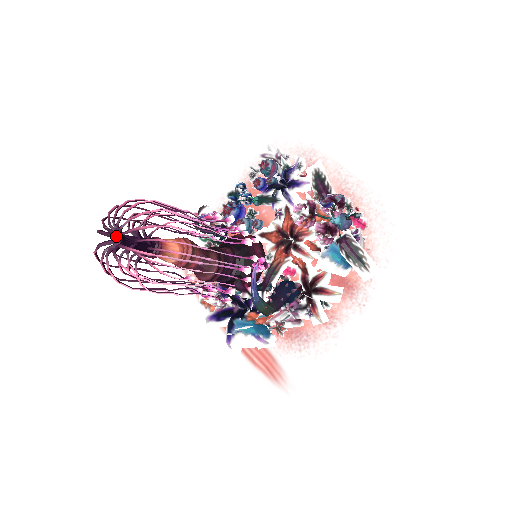
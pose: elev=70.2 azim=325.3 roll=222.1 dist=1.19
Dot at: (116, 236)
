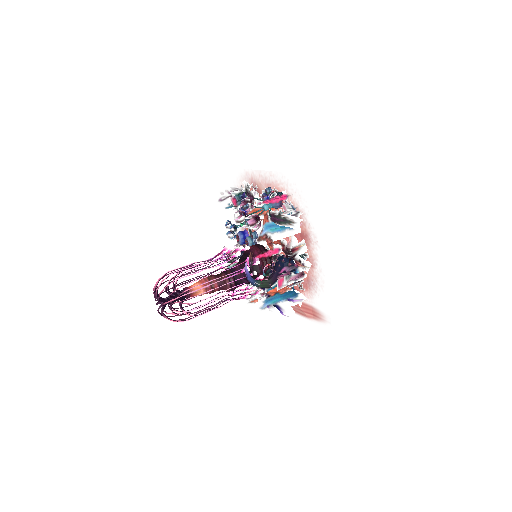
Dot at: occluded
